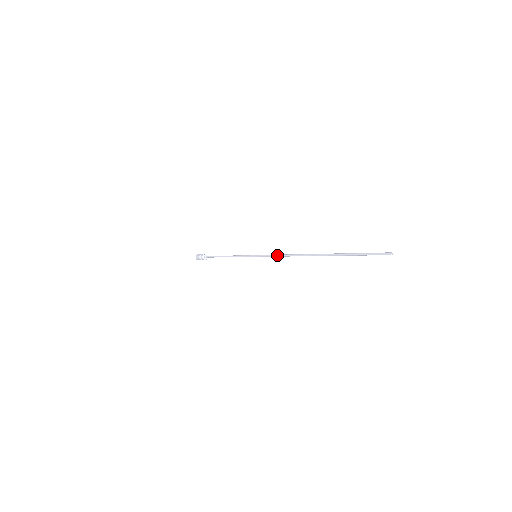
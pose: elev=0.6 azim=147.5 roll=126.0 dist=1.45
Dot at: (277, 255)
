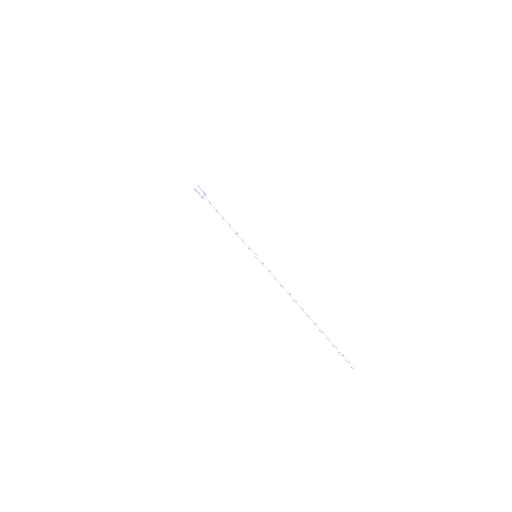
Dot at: (275, 279)
